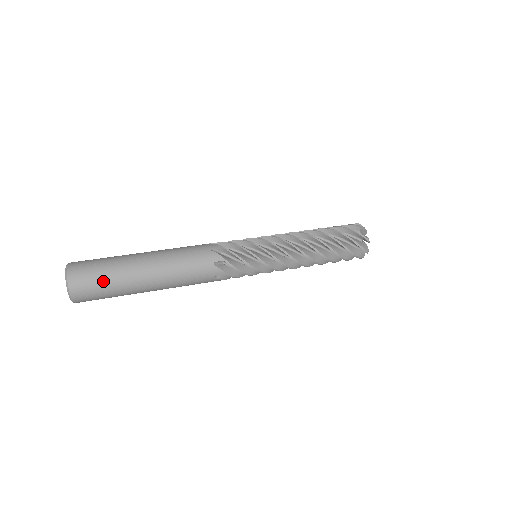
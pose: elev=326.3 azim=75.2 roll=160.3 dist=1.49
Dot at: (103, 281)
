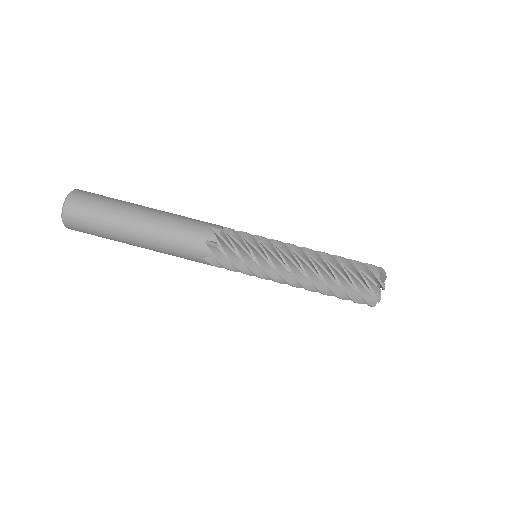
Dot at: (98, 236)
